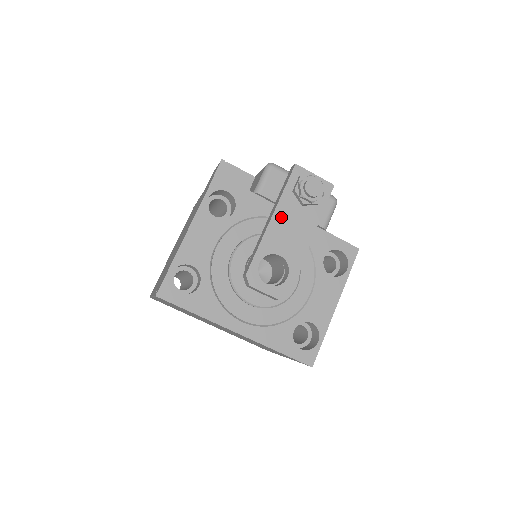
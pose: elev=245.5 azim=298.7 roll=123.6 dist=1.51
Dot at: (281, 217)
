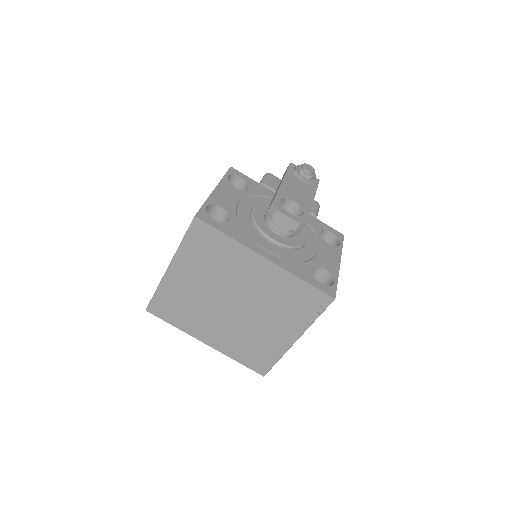
Dot at: (289, 183)
